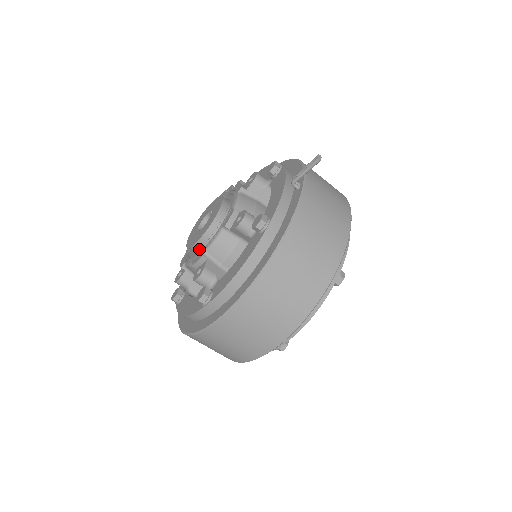
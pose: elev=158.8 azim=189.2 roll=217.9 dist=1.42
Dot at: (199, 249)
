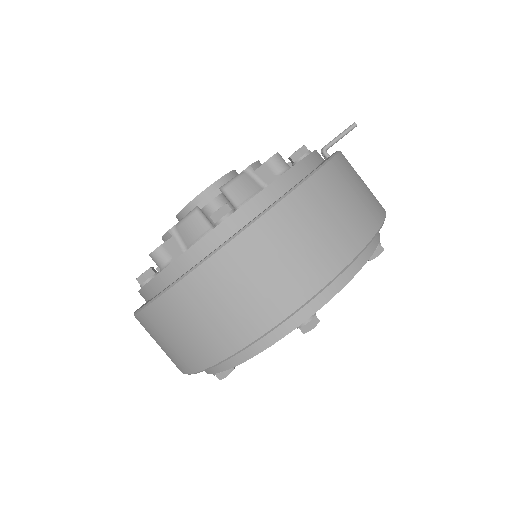
Dot at: occluded
